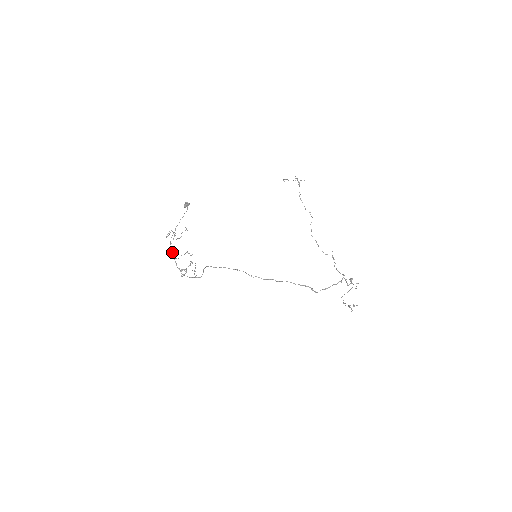
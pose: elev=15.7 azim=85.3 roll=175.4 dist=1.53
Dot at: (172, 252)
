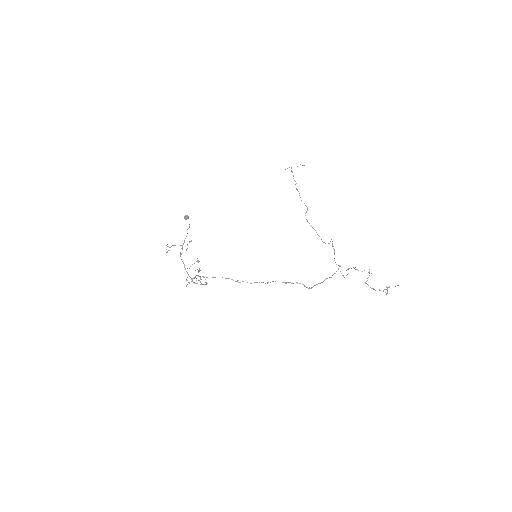
Dot at: (183, 263)
